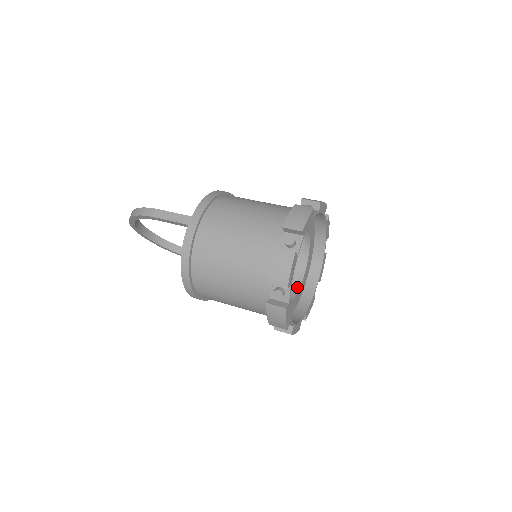
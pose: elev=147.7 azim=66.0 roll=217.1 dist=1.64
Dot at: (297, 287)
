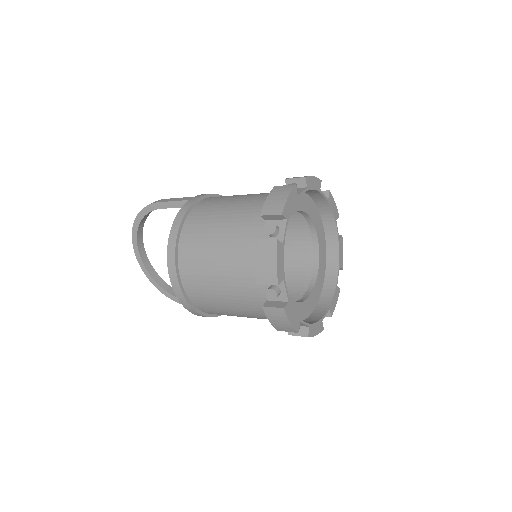
Dot at: (300, 300)
